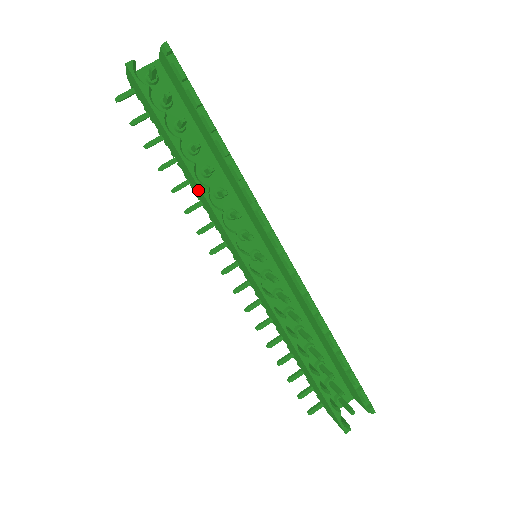
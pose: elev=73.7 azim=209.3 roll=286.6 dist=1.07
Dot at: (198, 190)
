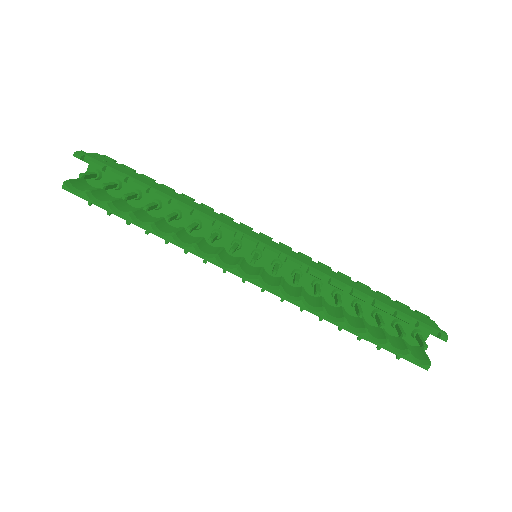
Dot at: occluded
